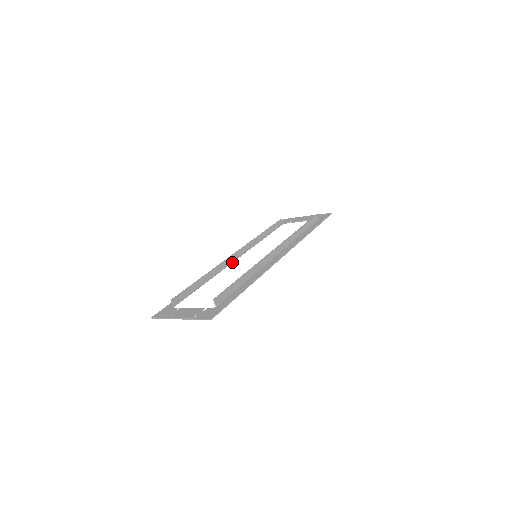
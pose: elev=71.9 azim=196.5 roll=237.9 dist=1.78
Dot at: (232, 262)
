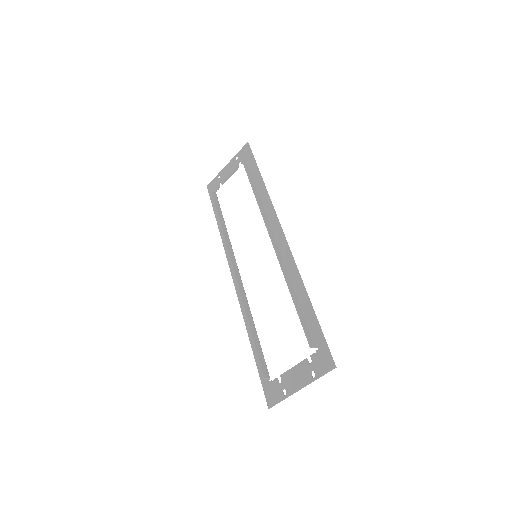
Dot at: (241, 281)
